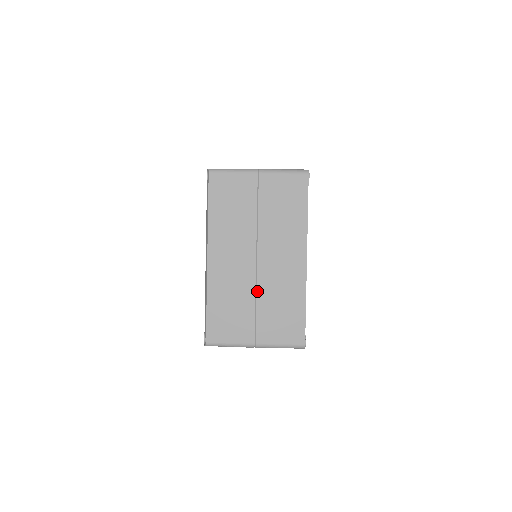
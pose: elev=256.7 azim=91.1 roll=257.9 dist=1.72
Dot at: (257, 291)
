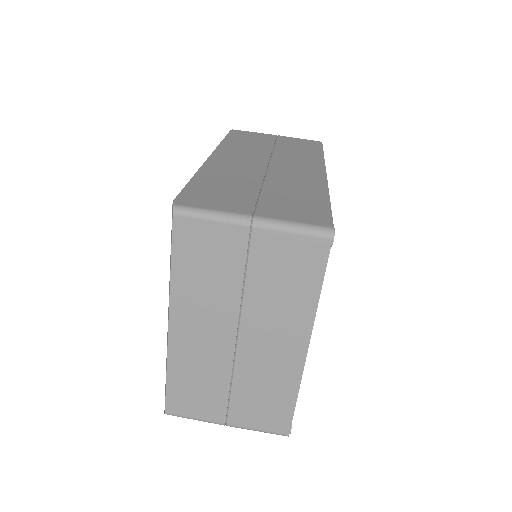
Dot at: (234, 373)
